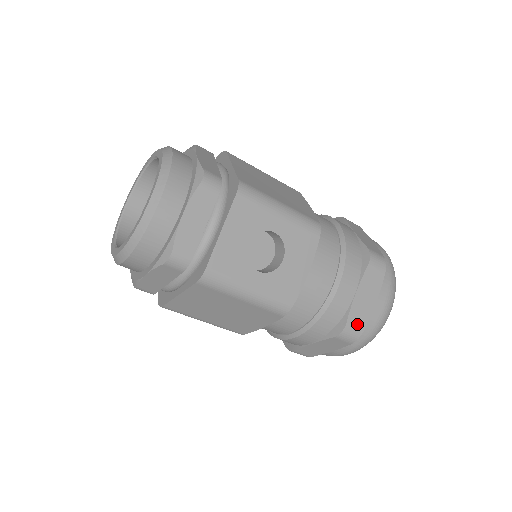
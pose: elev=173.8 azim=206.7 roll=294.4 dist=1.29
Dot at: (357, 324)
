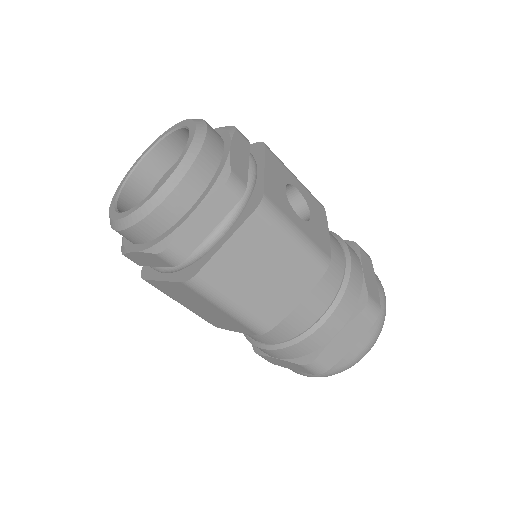
Dot at: (374, 298)
